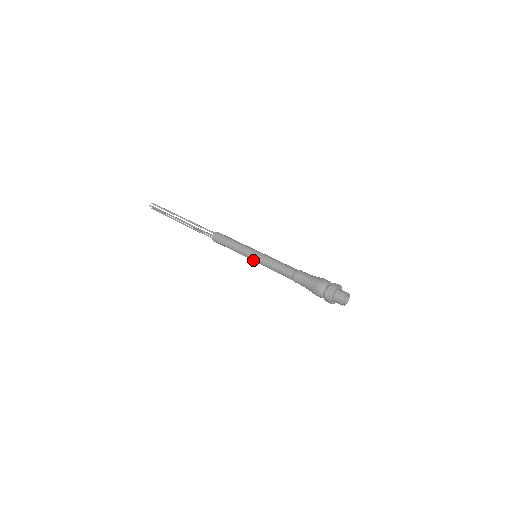
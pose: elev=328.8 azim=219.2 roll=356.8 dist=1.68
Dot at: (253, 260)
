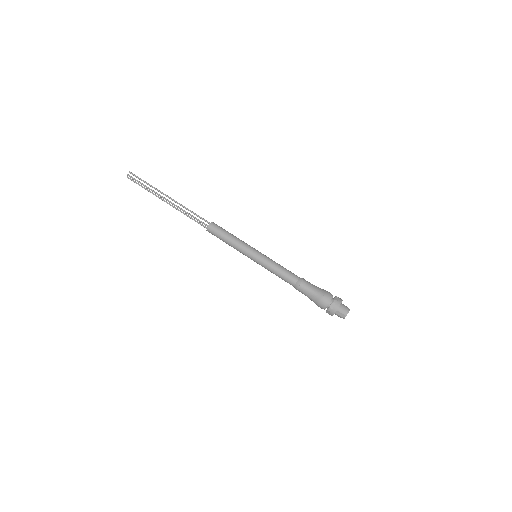
Dot at: (253, 260)
